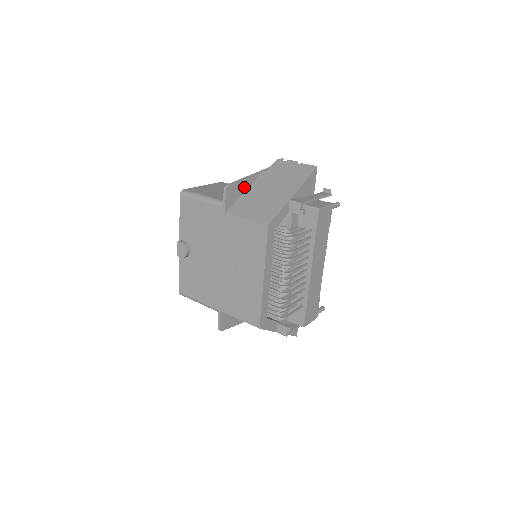
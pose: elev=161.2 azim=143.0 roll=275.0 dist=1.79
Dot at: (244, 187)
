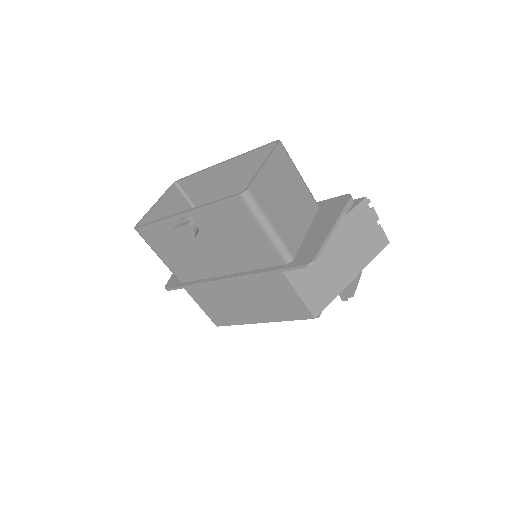
Dot at: occluded
